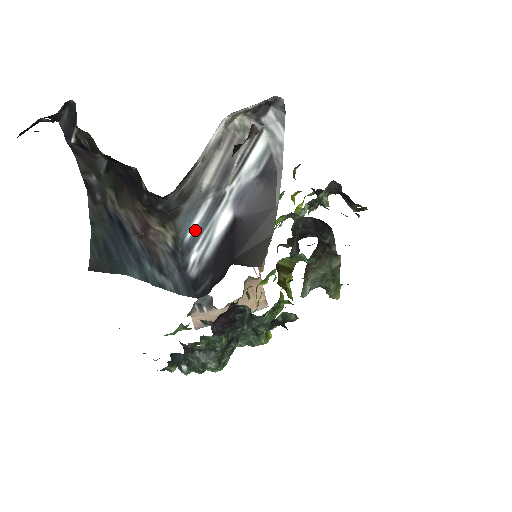
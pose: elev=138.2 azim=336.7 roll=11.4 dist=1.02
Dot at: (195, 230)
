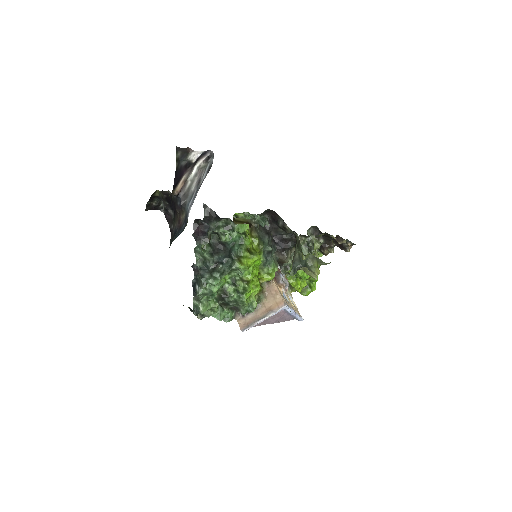
Dot at: (190, 205)
